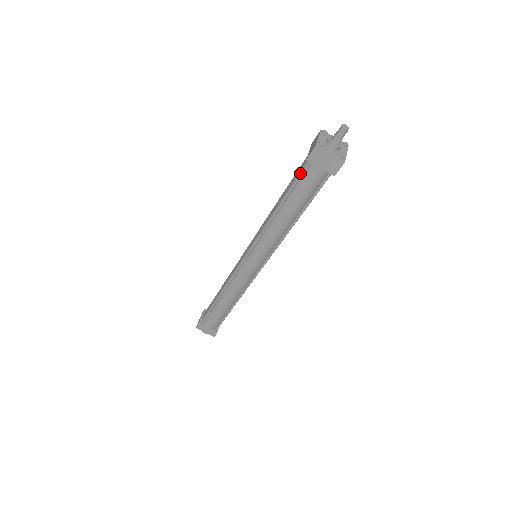
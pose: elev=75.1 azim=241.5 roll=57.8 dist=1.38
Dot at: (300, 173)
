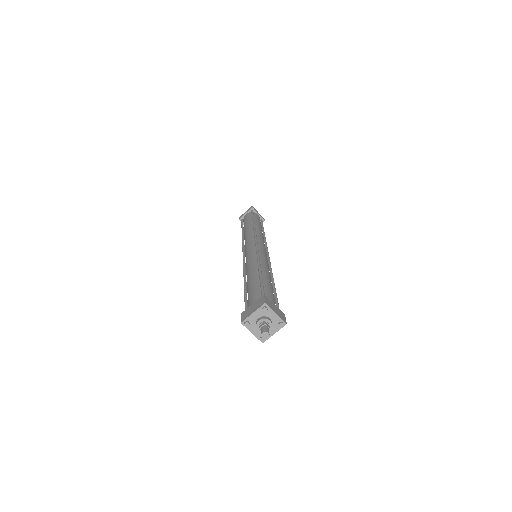
Dot at: occluded
